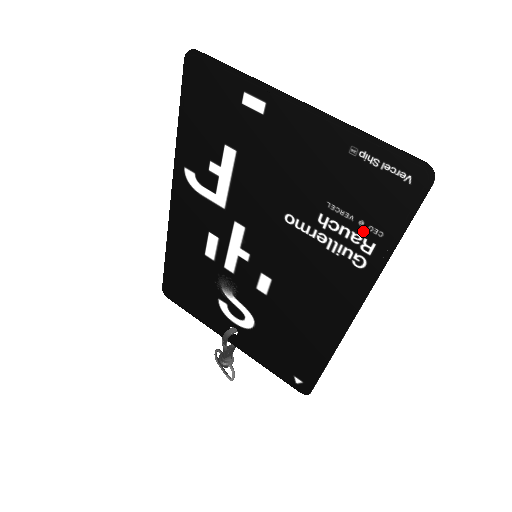
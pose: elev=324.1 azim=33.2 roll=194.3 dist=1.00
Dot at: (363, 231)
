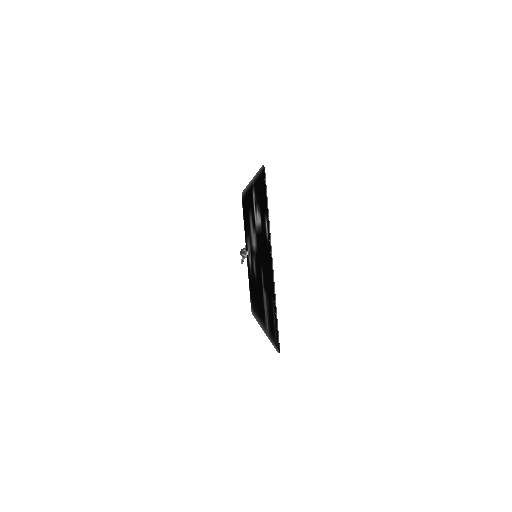
Dot at: (268, 320)
